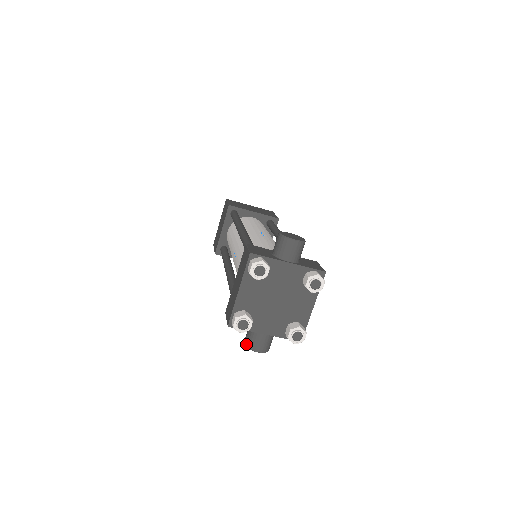
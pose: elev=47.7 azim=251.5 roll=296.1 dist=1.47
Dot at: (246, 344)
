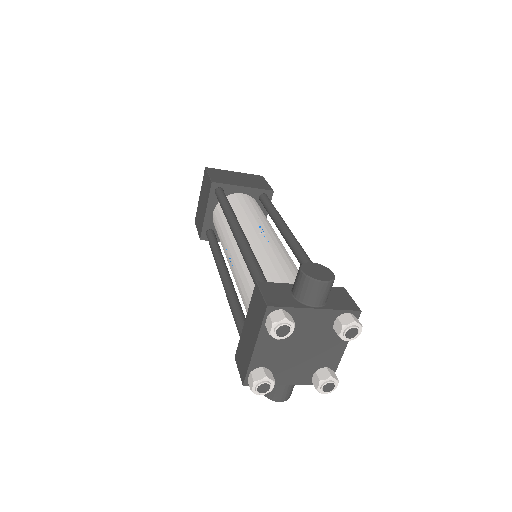
Dot at: occluded
